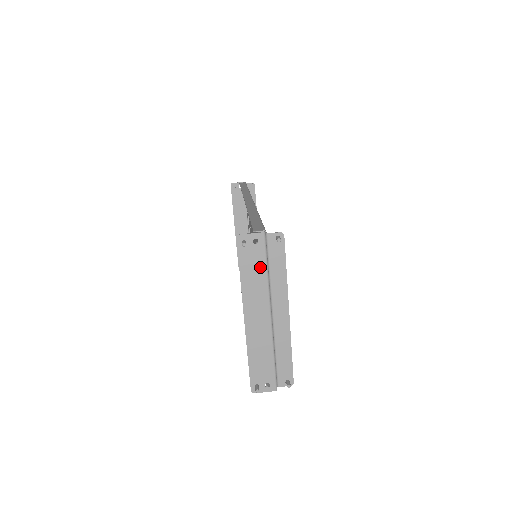
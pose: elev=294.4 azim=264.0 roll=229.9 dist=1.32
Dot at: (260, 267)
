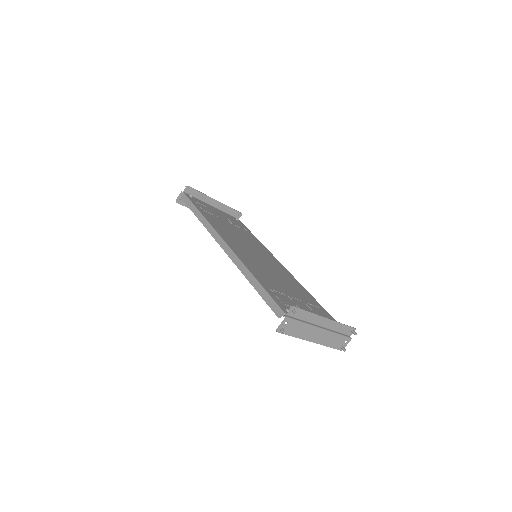
Dot at: (298, 326)
